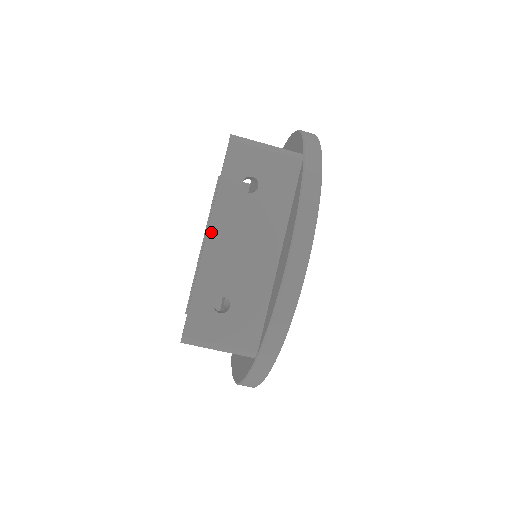
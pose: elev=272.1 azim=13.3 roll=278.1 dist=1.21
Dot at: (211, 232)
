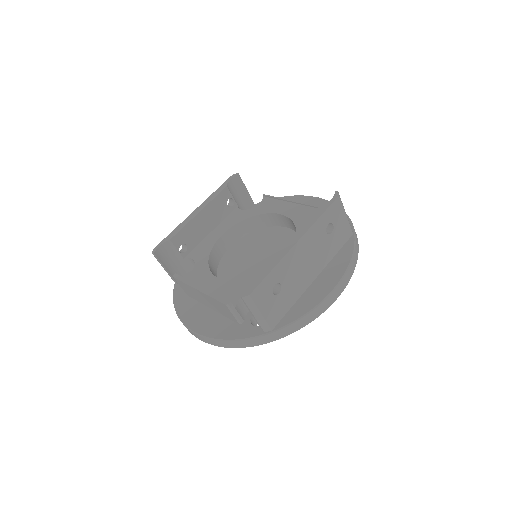
Dot at: (301, 241)
